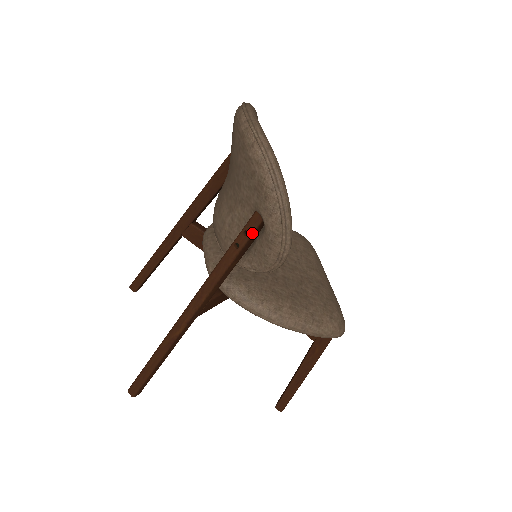
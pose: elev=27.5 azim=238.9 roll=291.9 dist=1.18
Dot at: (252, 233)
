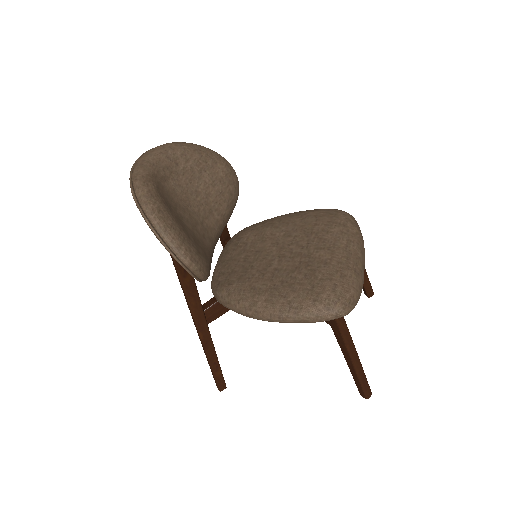
Dot at: occluded
